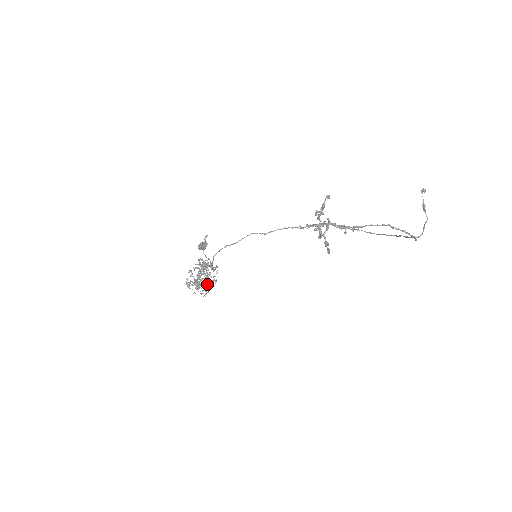
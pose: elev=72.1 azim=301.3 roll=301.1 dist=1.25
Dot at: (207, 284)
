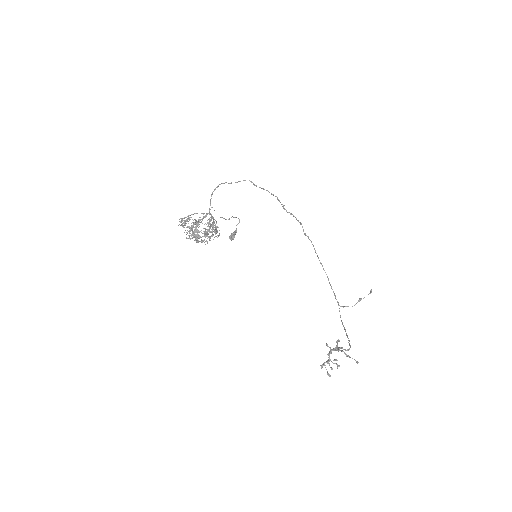
Dot at: (201, 239)
